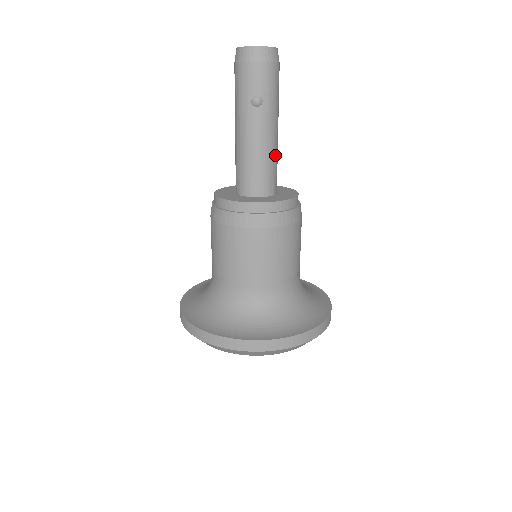
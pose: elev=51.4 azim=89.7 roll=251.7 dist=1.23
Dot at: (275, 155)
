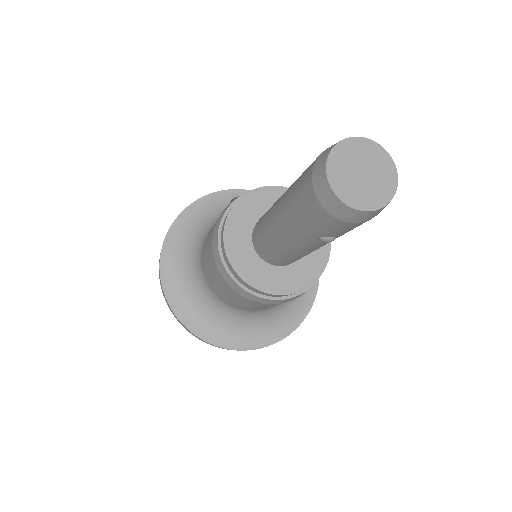
Dot at: occluded
